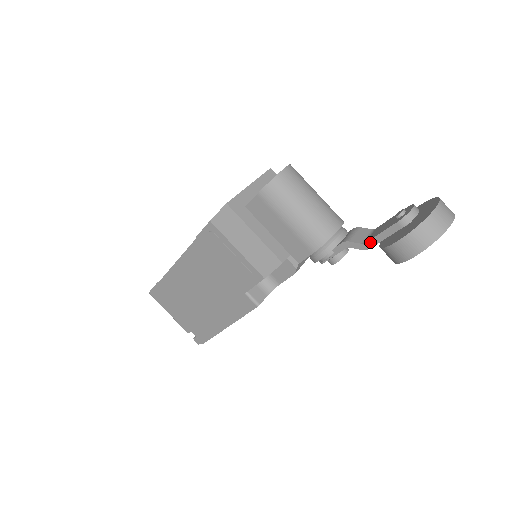
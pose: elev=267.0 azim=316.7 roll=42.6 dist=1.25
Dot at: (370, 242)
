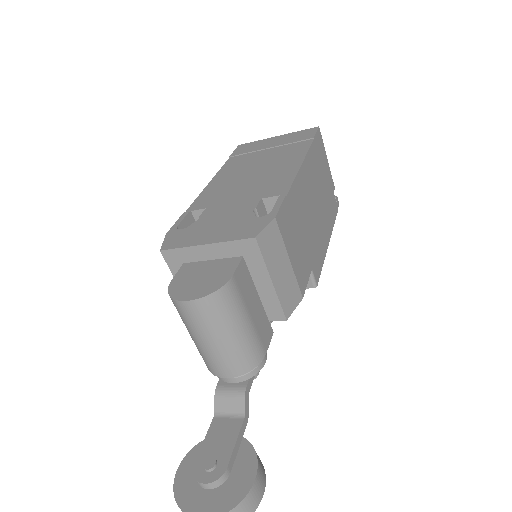
Dot at: (212, 424)
